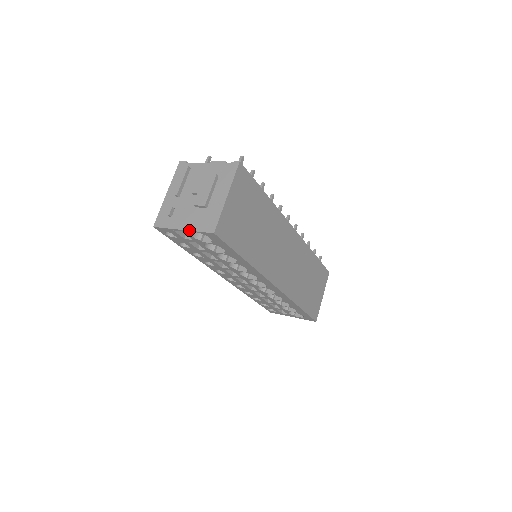
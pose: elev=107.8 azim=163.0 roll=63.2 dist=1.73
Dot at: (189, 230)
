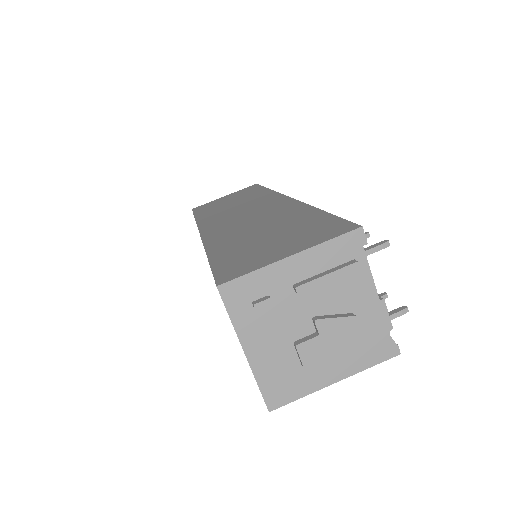
Dot at: (251, 366)
